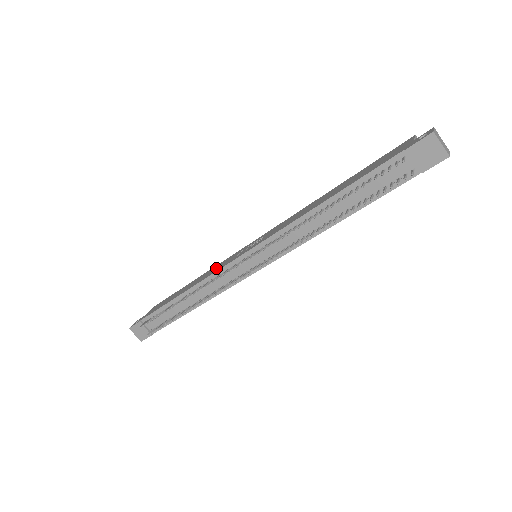
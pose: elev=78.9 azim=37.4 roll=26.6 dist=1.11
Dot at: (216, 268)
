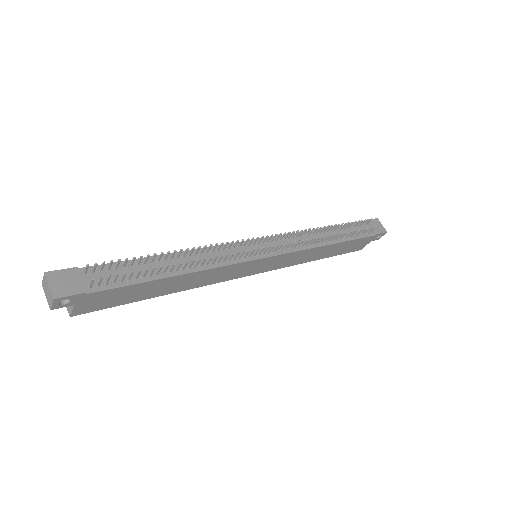
Dot at: occluded
